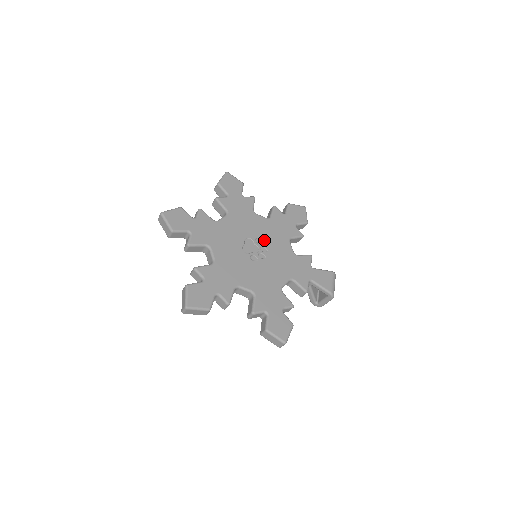
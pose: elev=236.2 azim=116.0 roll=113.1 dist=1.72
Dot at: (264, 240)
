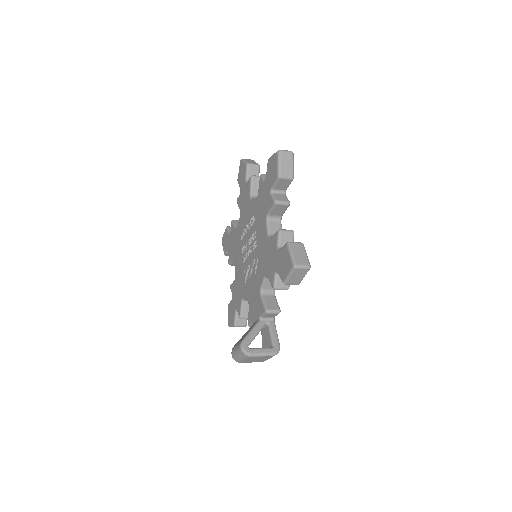
Dot at: occluded
